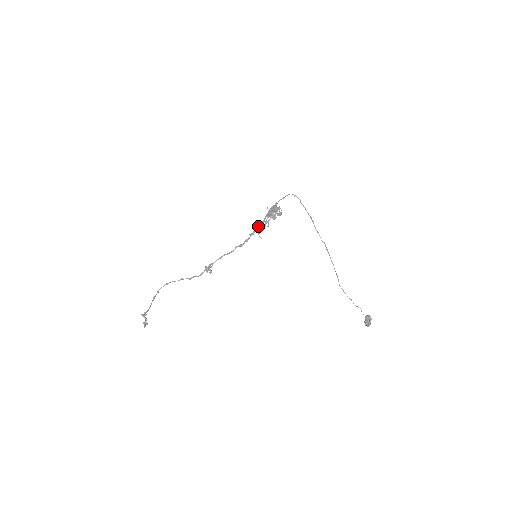
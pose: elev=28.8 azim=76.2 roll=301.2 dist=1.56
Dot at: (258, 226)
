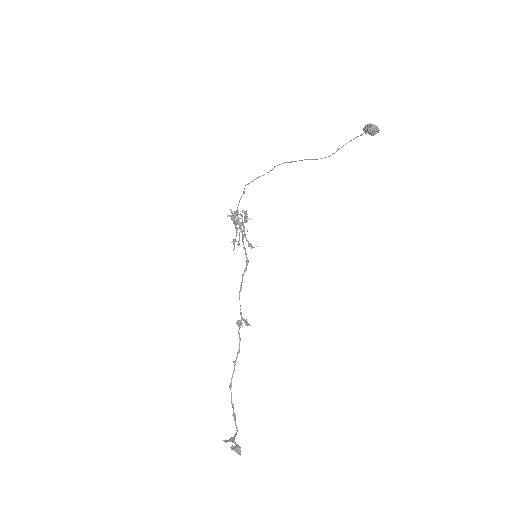
Dot at: occluded
